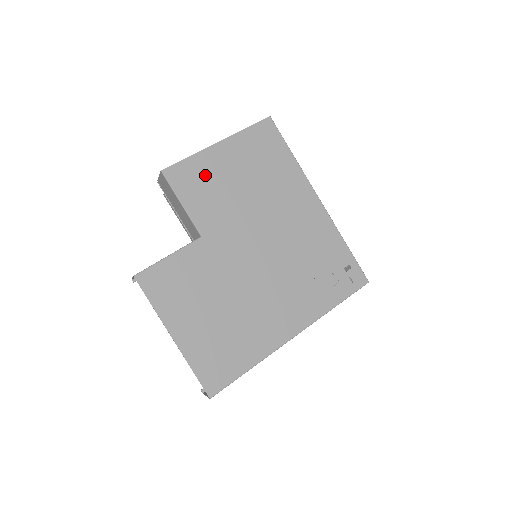
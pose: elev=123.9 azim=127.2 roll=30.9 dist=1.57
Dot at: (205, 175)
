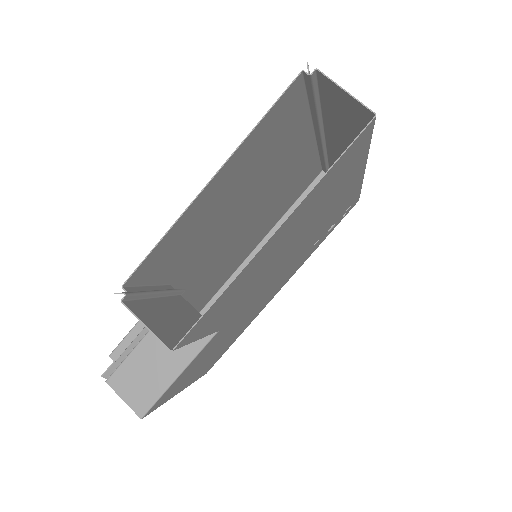
Dot at: (237, 289)
